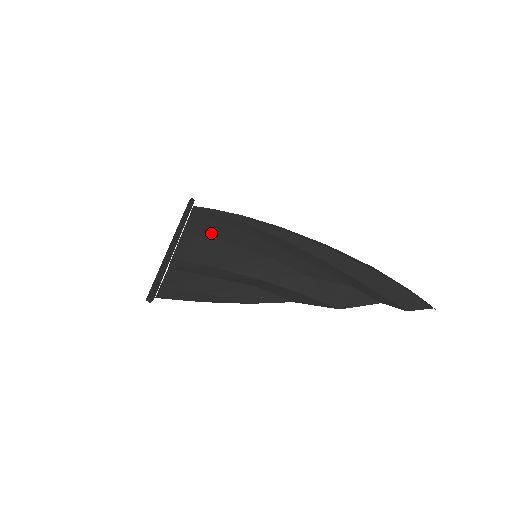
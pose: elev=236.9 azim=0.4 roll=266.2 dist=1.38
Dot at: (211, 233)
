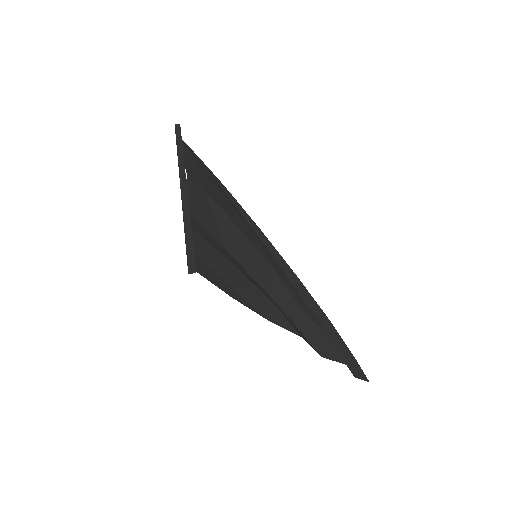
Dot at: (215, 197)
